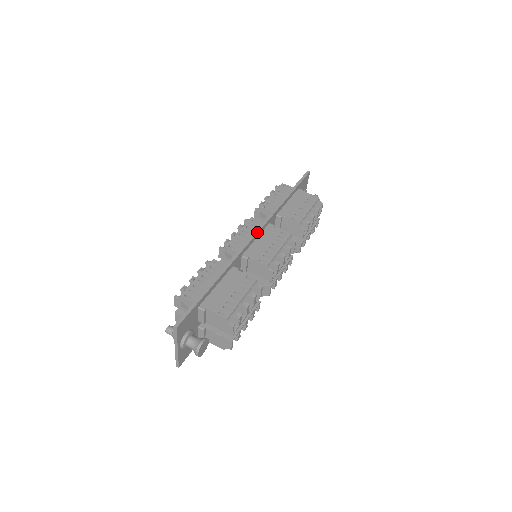
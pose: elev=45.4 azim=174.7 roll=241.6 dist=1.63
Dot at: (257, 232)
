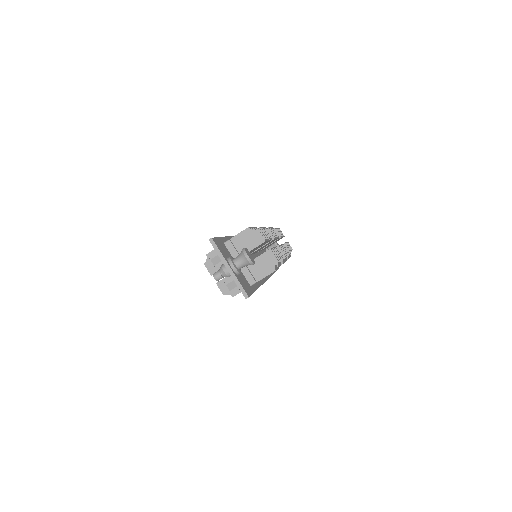
Dot at: occluded
